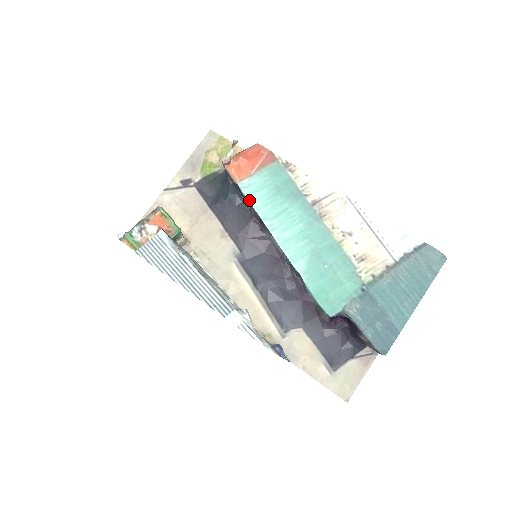
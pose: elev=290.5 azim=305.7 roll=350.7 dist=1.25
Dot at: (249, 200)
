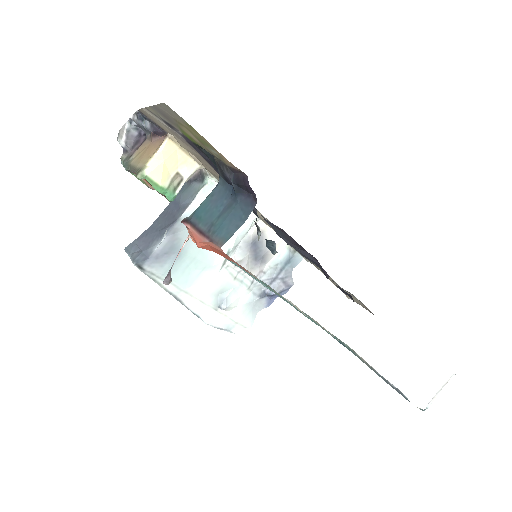
Dot at: (227, 259)
